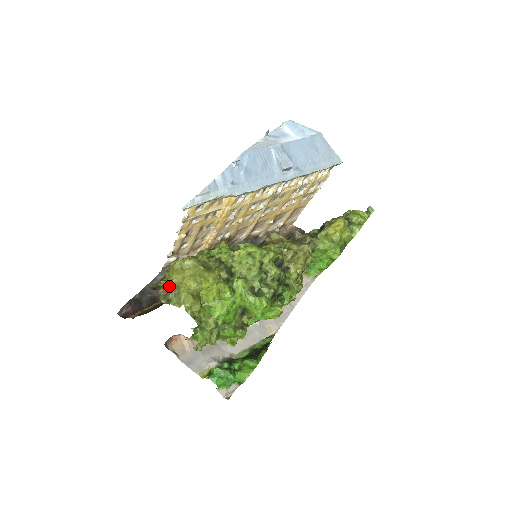
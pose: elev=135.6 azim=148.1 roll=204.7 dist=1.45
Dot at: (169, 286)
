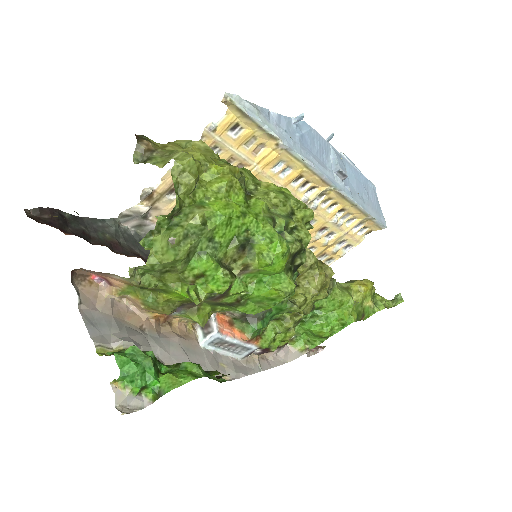
Dot at: (158, 147)
